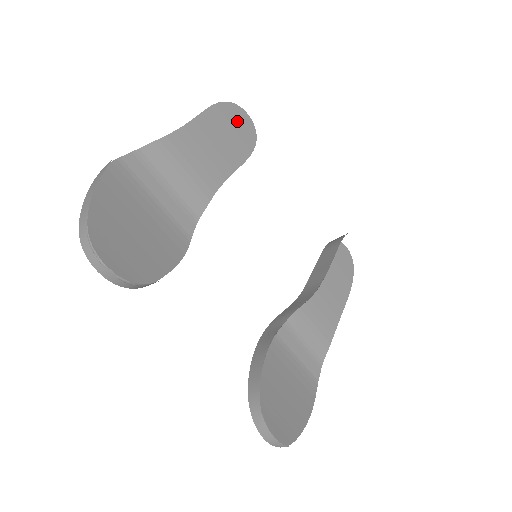
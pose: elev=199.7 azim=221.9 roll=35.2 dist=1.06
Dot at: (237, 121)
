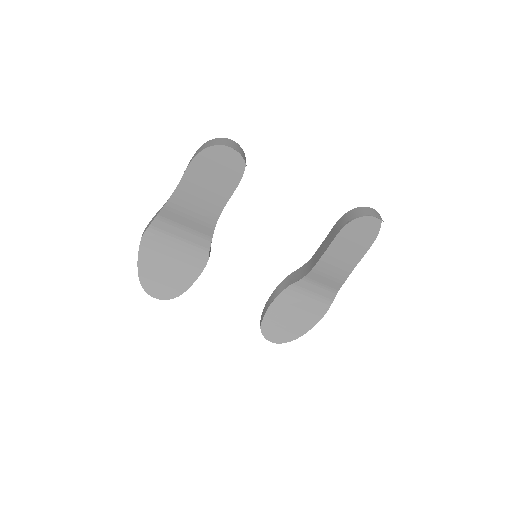
Dot at: (221, 154)
